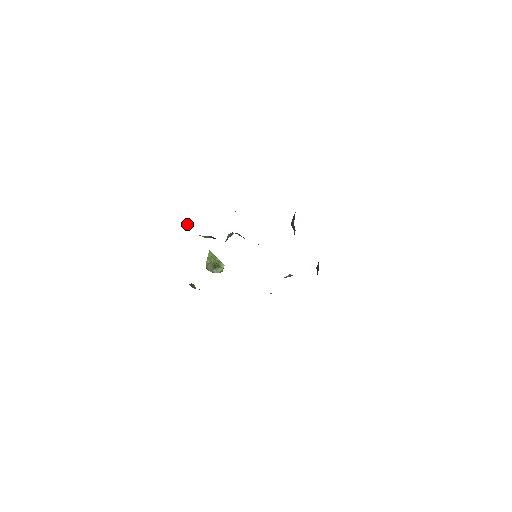
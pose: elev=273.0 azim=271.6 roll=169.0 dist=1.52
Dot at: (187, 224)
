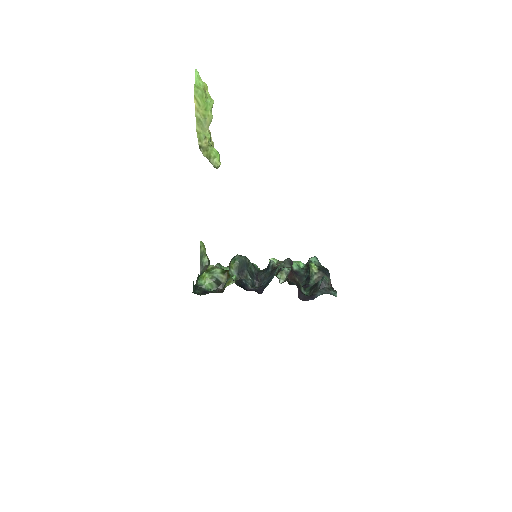
Dot at: (193, 286)
